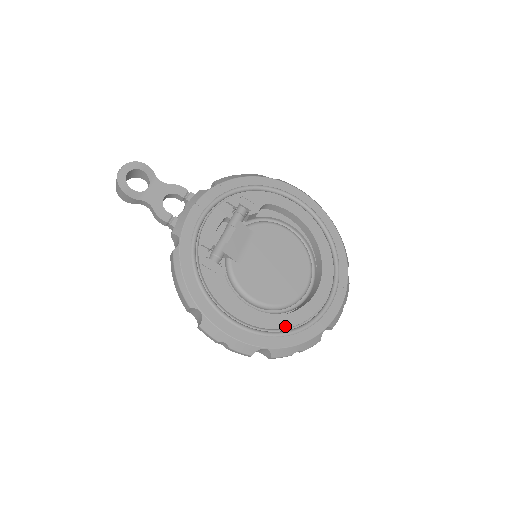
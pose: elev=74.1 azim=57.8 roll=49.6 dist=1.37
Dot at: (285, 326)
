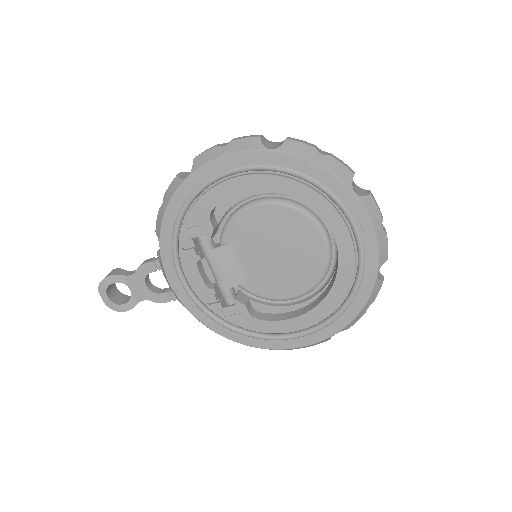
Dot at: (335, 306)
